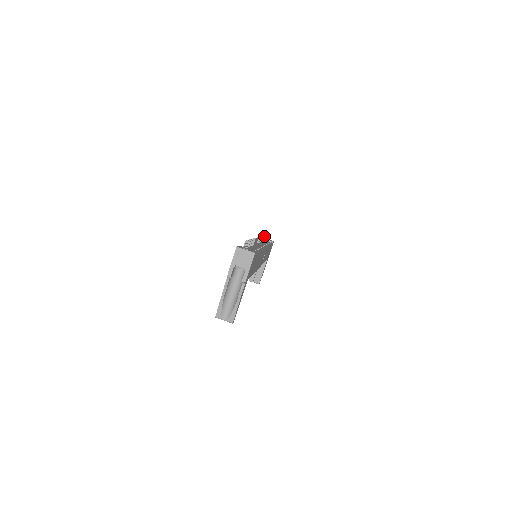
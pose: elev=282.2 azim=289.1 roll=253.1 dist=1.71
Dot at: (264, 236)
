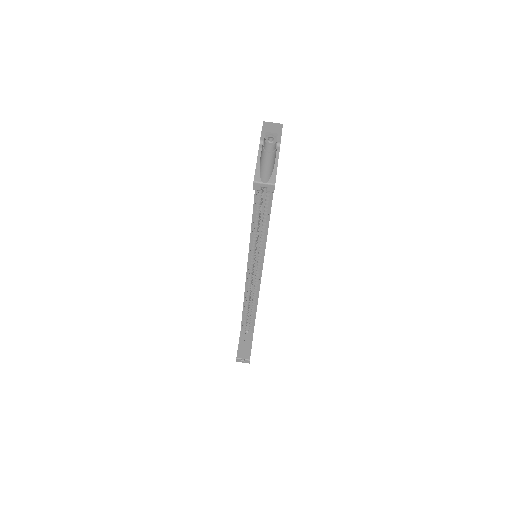
Dot at: occluded
